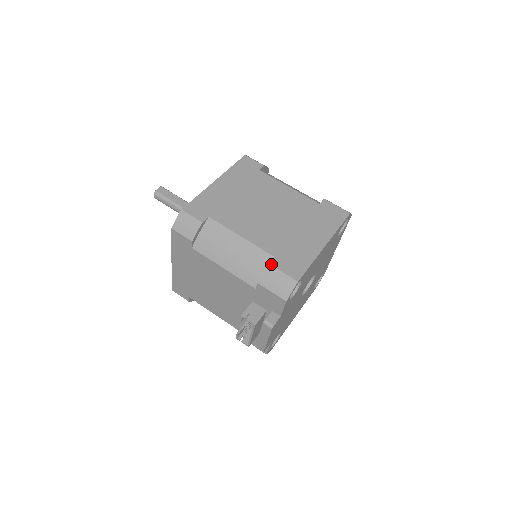
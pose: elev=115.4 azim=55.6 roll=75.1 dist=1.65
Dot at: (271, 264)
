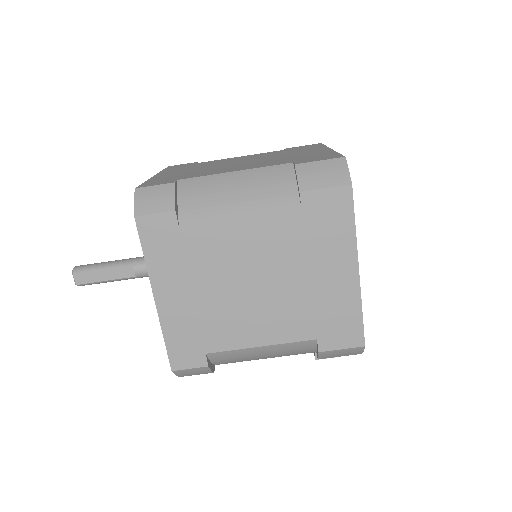
Dot at: (321, 351)
